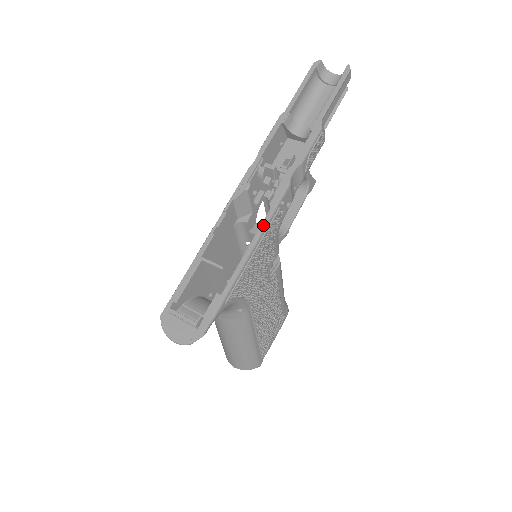
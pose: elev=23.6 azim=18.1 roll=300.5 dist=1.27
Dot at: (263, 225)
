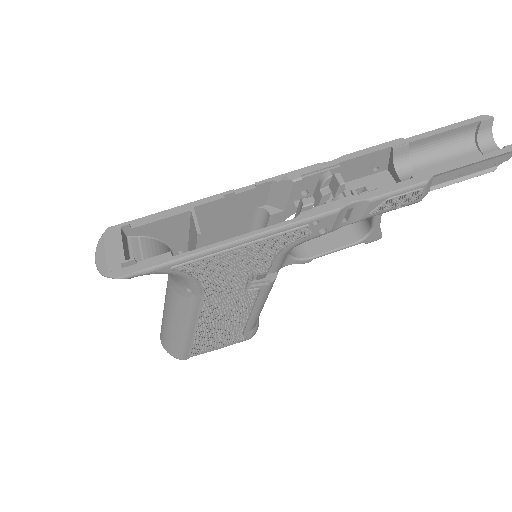
Dot at: (274, 227)
